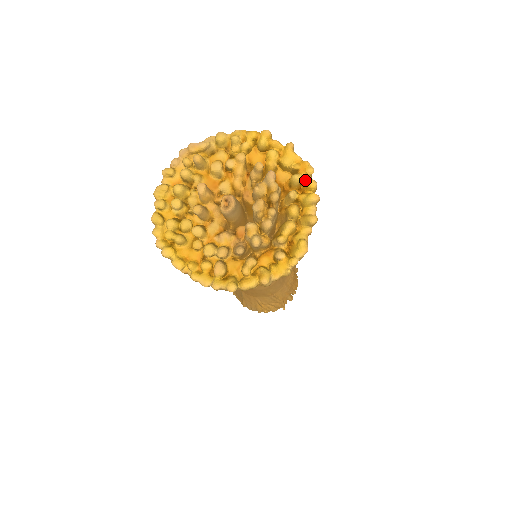
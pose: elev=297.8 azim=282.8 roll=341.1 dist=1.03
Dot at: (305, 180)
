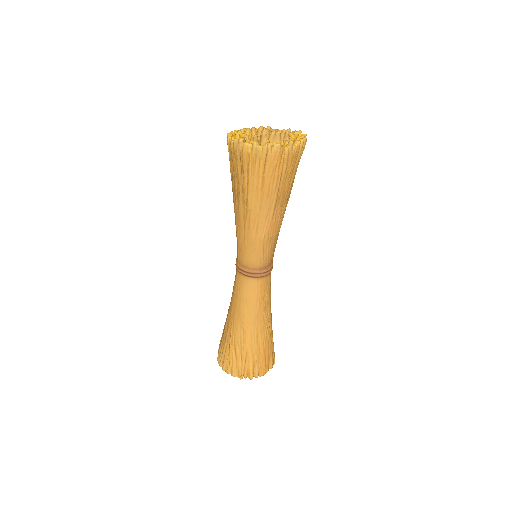
Dot at: (301, 141)
